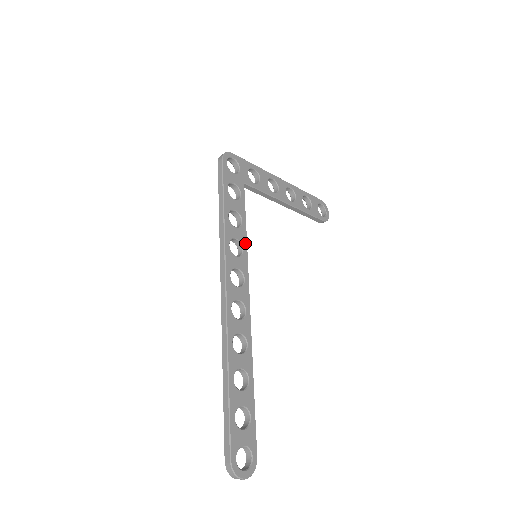
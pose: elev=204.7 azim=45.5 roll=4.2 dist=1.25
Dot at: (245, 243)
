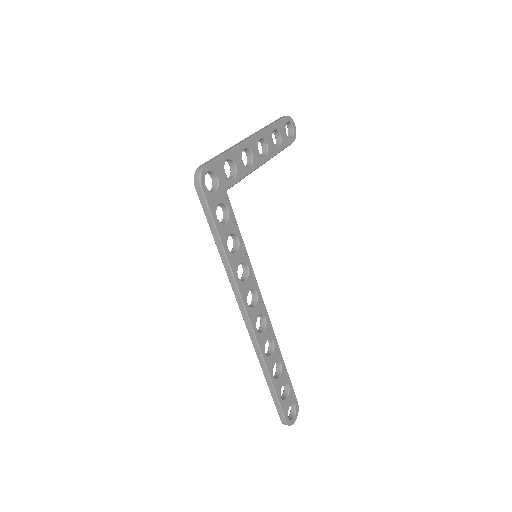
Dot at: (247, 258)
